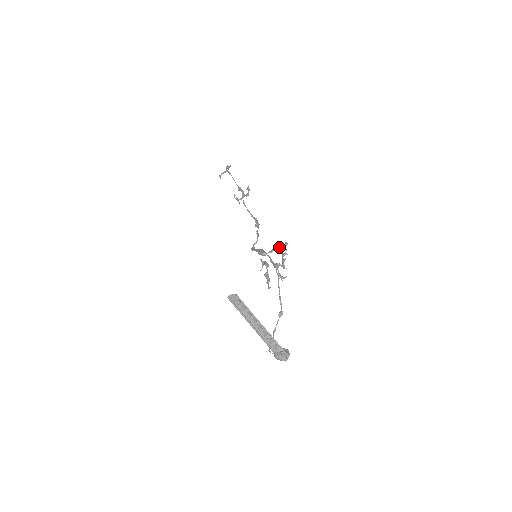
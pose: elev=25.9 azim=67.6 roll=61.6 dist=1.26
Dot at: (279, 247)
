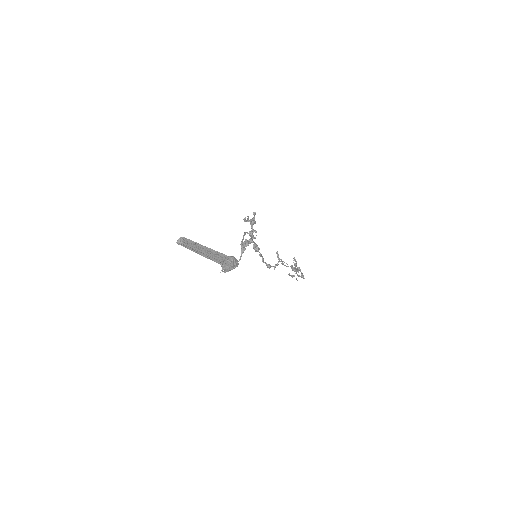
Dot at: occluded
